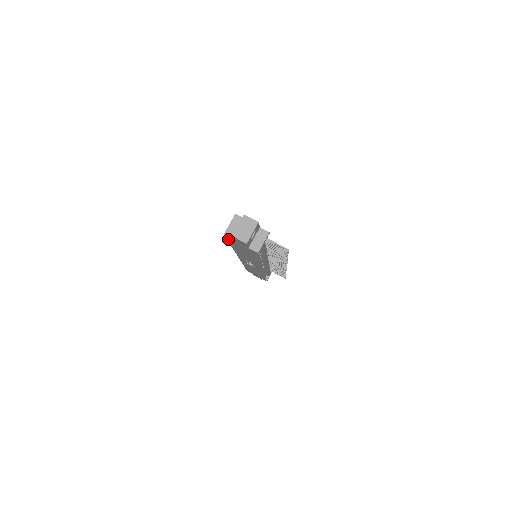
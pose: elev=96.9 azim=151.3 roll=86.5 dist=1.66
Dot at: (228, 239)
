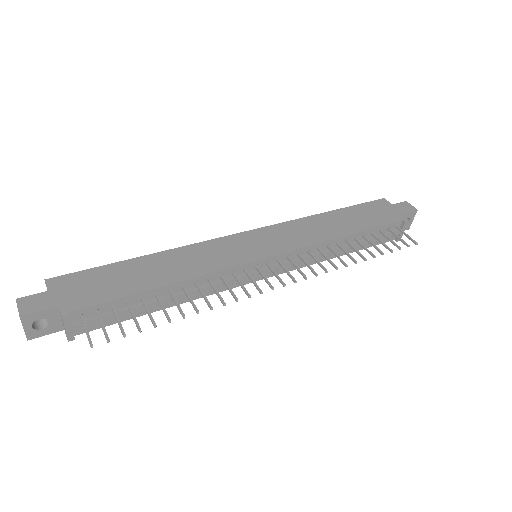
Dot at: occluded
